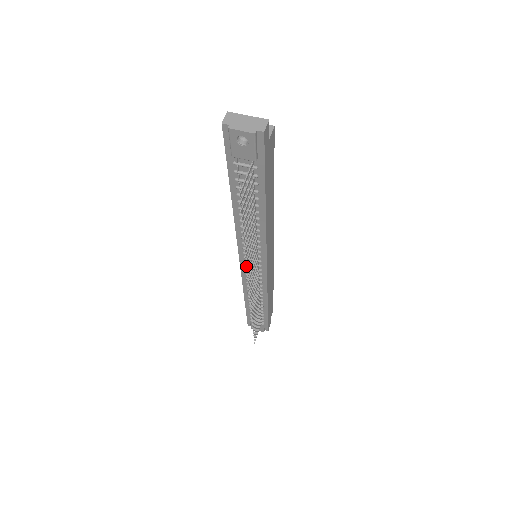
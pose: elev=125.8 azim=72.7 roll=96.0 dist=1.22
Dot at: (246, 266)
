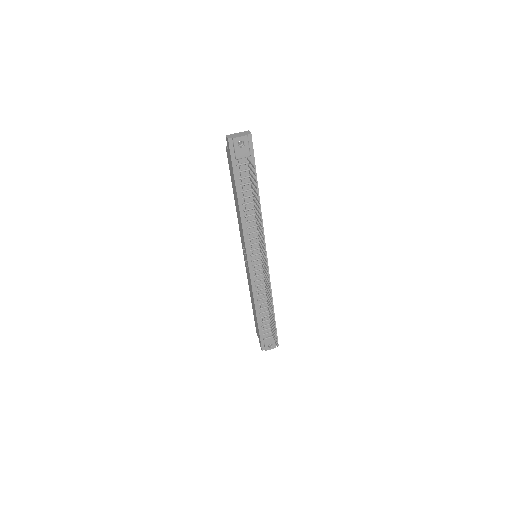
Dot at: (264, 239)
